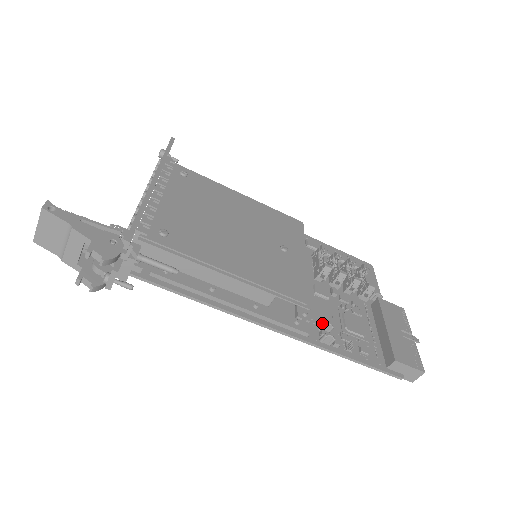
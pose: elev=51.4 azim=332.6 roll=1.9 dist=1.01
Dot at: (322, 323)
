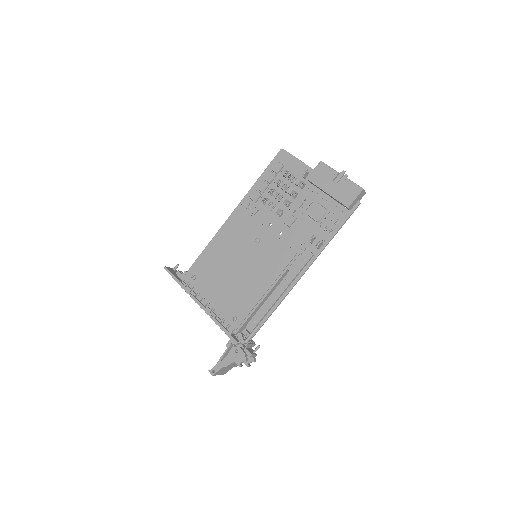
Dot at: (309, 242)
